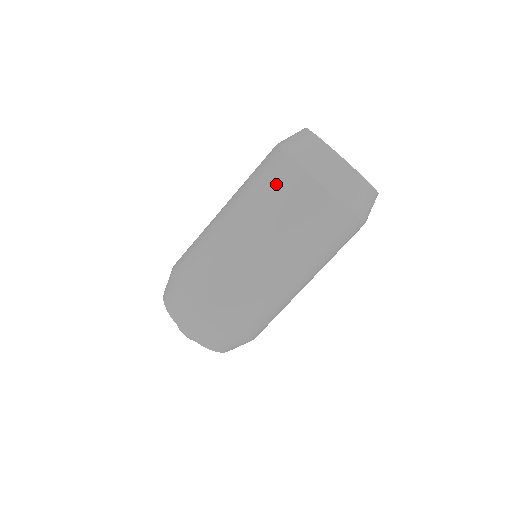
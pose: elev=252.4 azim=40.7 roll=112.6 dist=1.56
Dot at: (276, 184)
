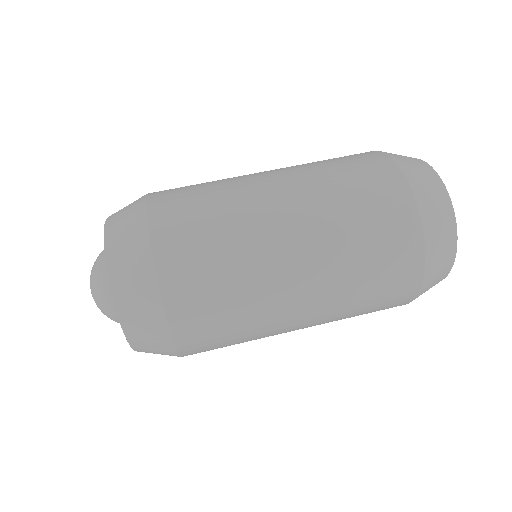
Dot at: (356, 166)
